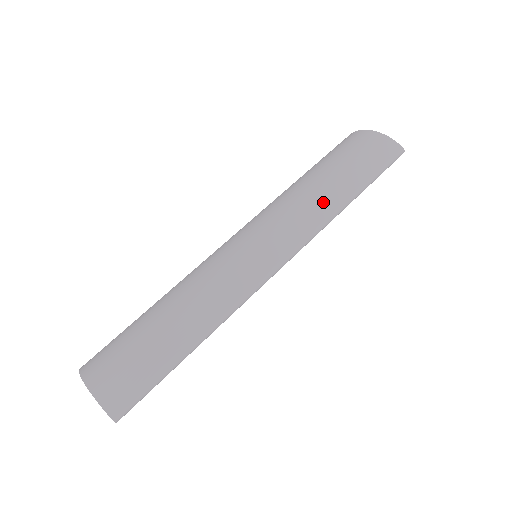
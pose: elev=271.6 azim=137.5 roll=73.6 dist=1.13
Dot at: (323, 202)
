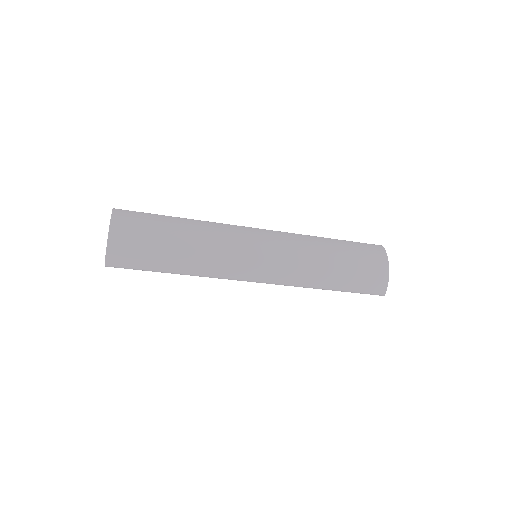
Dot at: (315, 277)
